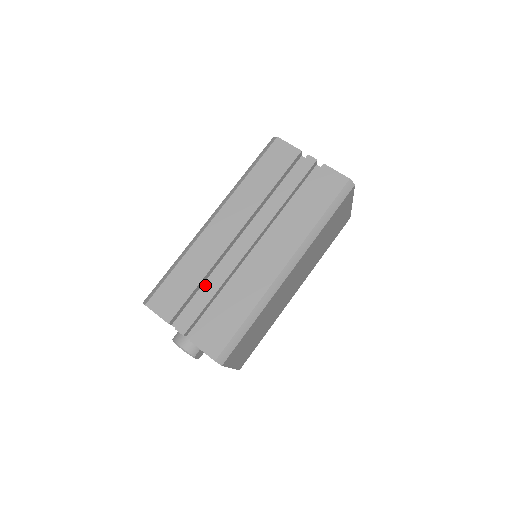
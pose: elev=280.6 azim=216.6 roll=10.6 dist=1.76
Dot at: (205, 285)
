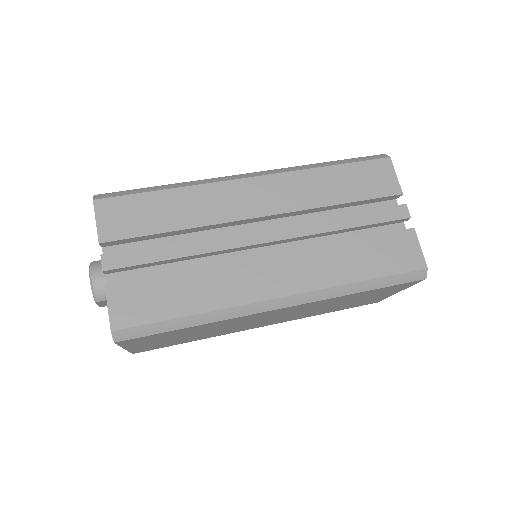
Dot at: (177, 238)
